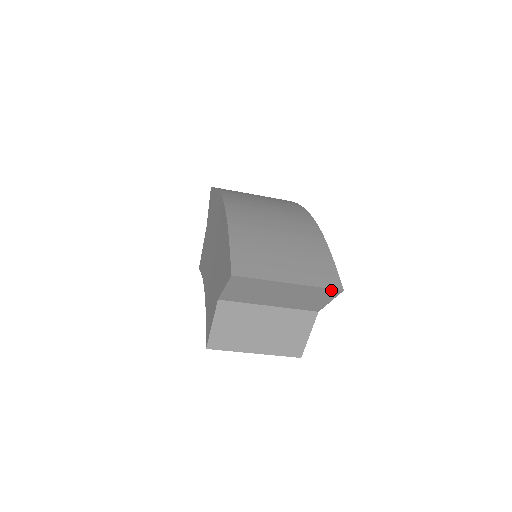
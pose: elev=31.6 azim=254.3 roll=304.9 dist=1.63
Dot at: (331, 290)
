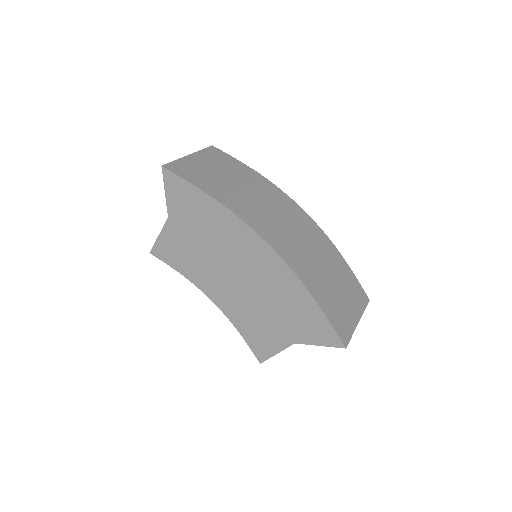
Dot at: (365, 304)
